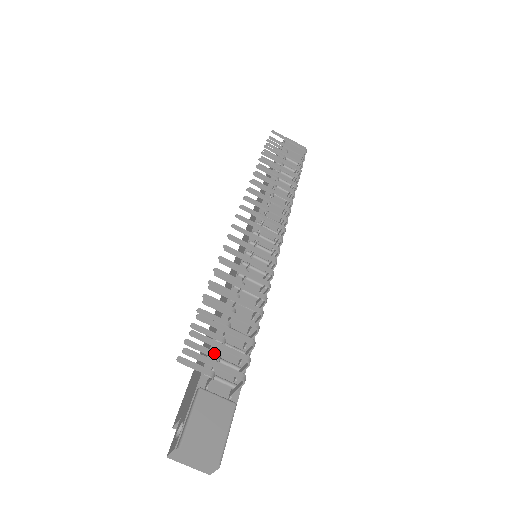
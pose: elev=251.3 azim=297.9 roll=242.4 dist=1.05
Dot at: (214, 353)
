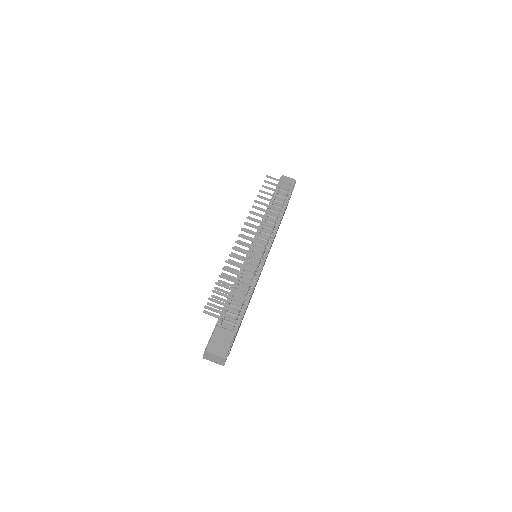
Dot at: (222, 308)
